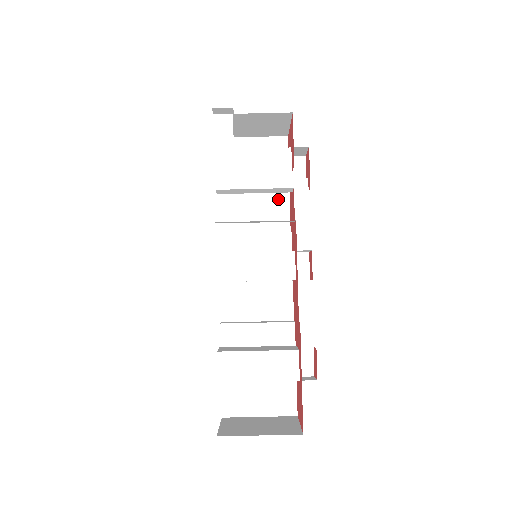
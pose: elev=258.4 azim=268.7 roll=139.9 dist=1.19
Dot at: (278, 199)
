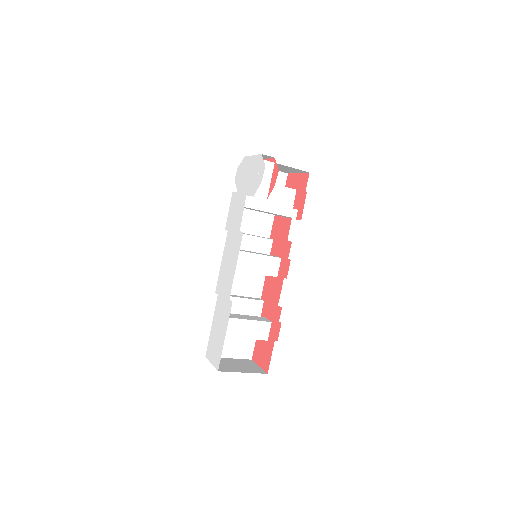
Dot at: (267, 213)
